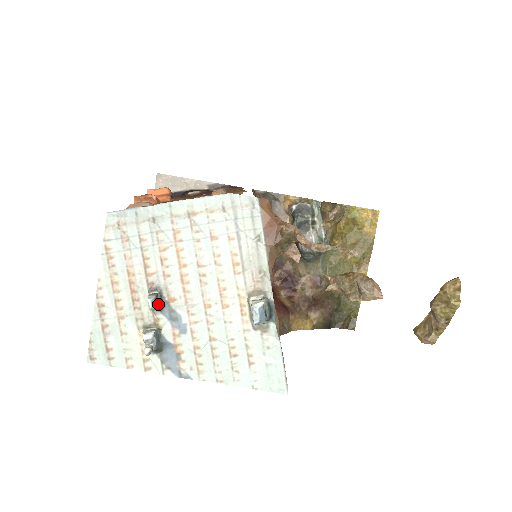
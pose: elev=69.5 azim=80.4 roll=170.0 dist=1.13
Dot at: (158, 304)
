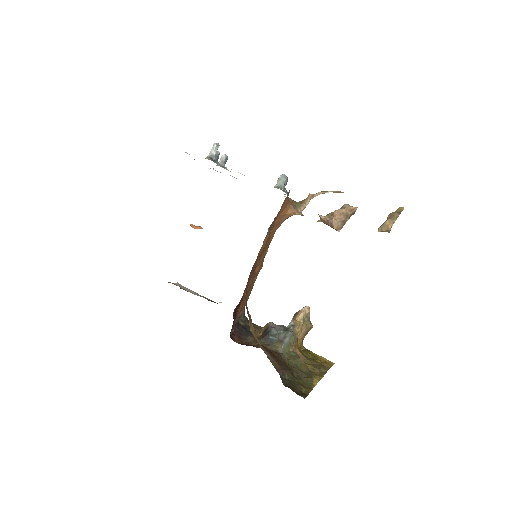
Dot at: (224, 163)
